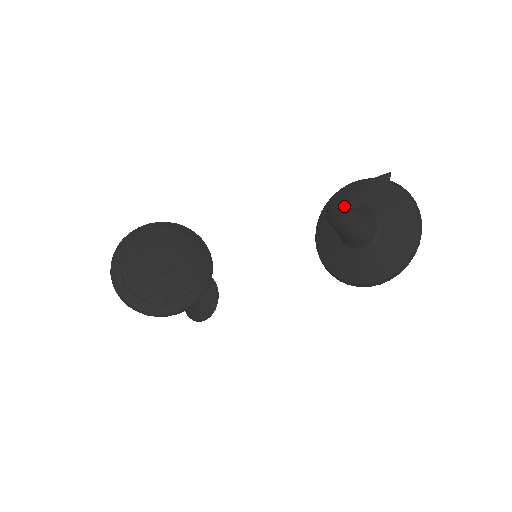
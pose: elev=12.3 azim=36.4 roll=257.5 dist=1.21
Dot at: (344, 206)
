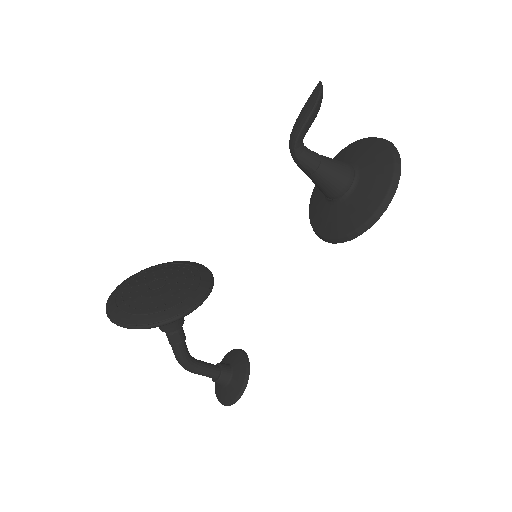
Dot at: (297, 128)
